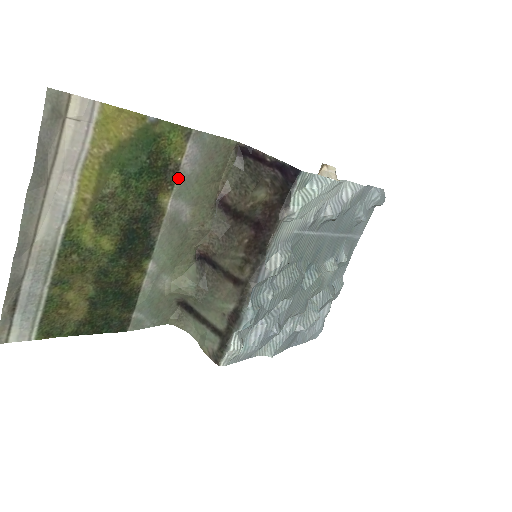
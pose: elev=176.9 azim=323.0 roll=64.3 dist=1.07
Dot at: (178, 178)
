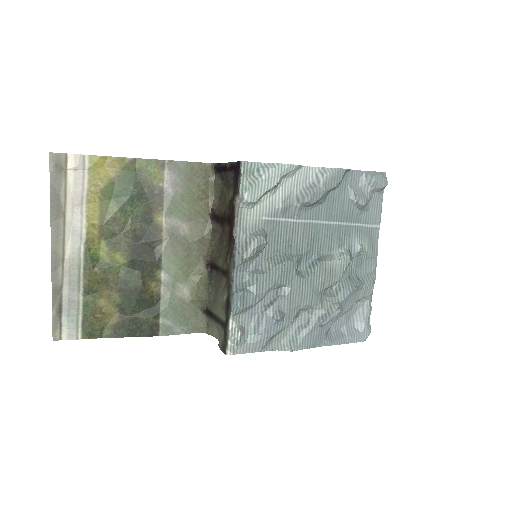
Dot at: (165, 200)
